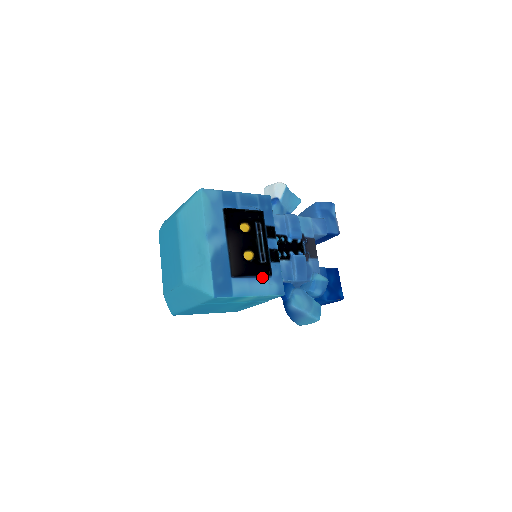
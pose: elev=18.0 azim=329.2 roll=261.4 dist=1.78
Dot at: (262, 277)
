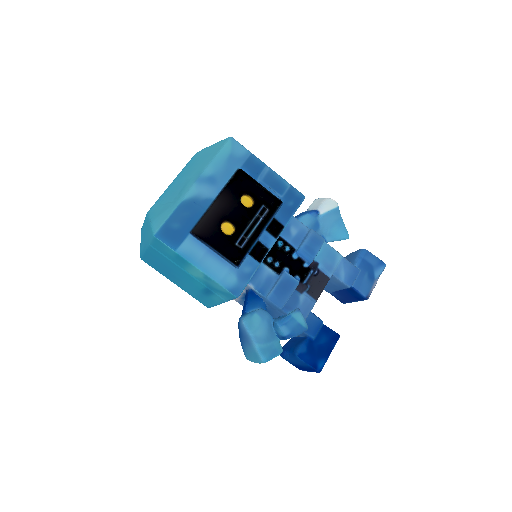
Dot at: (226, 260)
